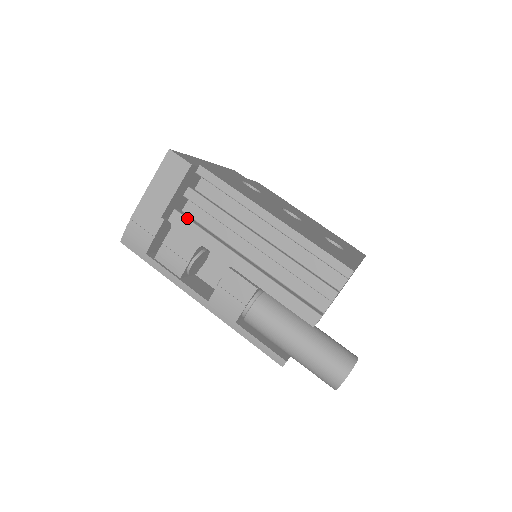
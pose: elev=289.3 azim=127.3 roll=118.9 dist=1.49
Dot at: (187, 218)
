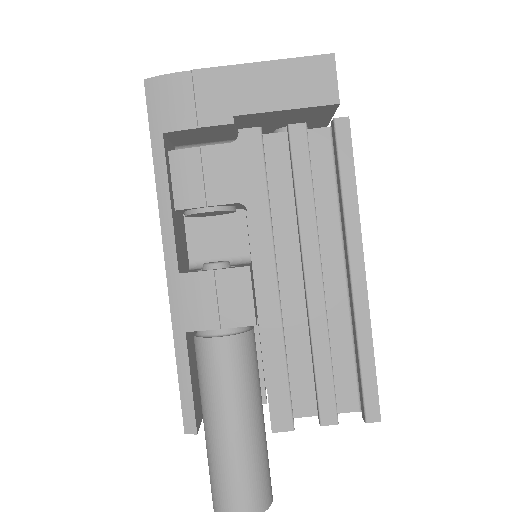
Dot at: occluded
